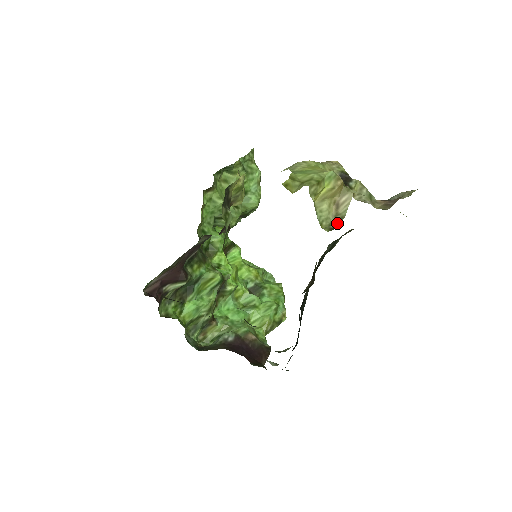
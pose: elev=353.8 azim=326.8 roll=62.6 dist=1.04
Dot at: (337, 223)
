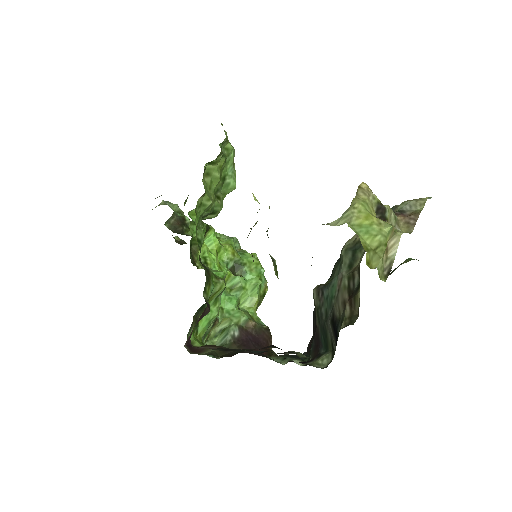
Dot at: (389, 268)
